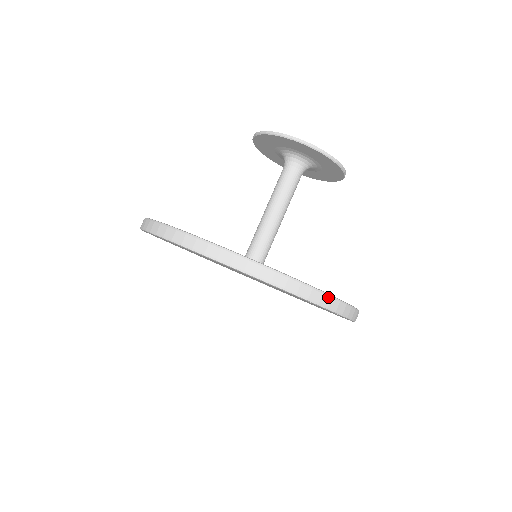
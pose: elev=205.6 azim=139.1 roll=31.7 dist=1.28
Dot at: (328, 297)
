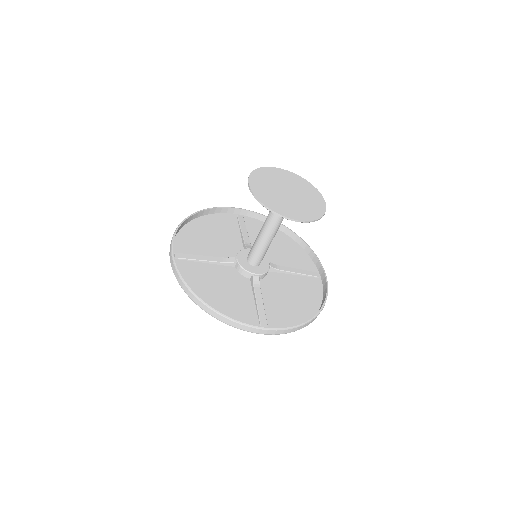
Dot at: (256, 329)
